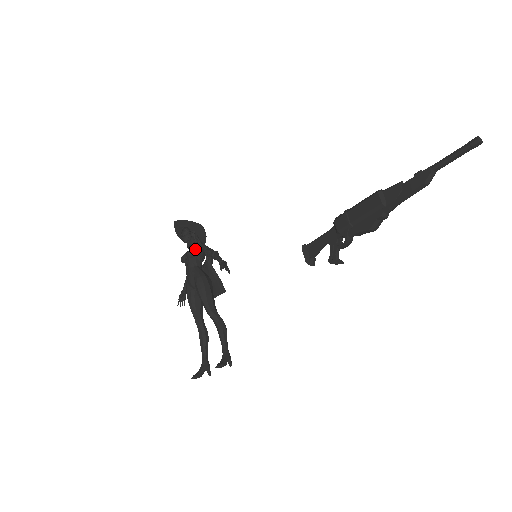
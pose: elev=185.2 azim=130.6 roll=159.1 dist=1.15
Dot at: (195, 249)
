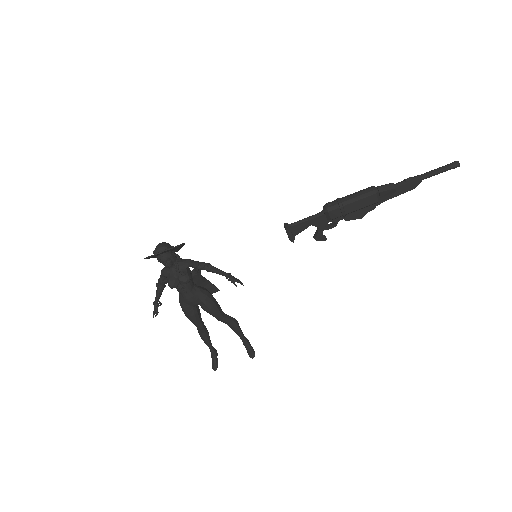
Dot at: (187, 271)
